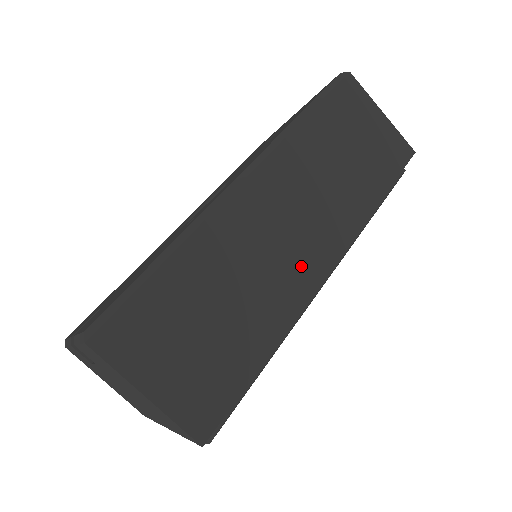
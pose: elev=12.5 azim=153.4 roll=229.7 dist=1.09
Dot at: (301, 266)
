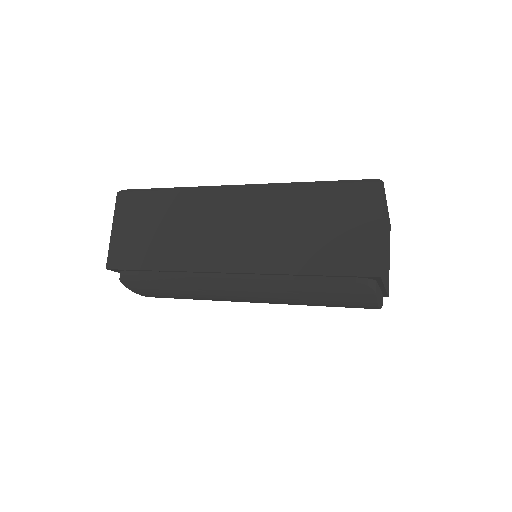
Dot at: (215, 253)
